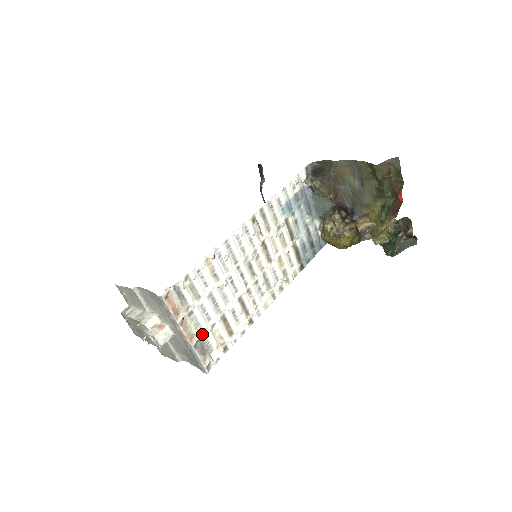
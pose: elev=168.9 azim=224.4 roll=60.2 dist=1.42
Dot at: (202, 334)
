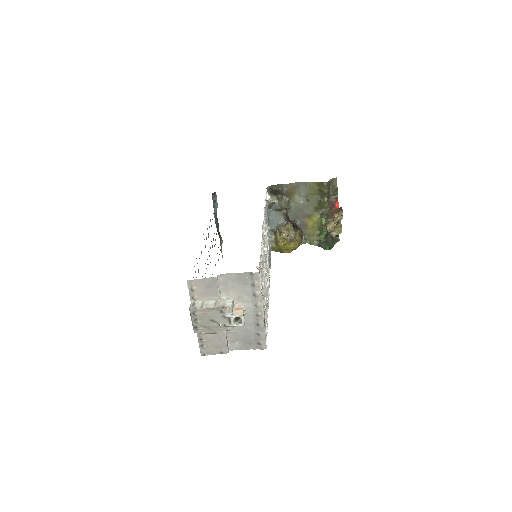
Dot at: (264, 312)
